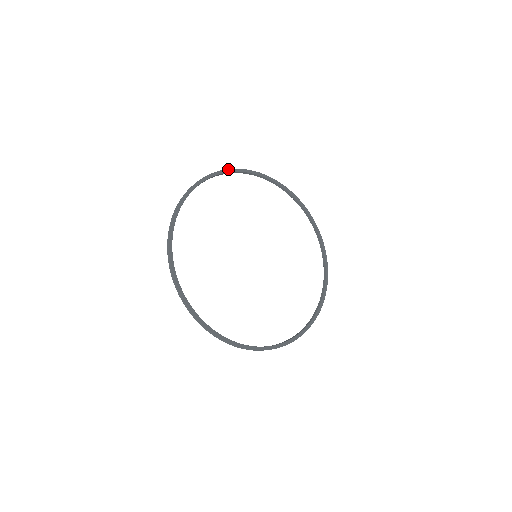
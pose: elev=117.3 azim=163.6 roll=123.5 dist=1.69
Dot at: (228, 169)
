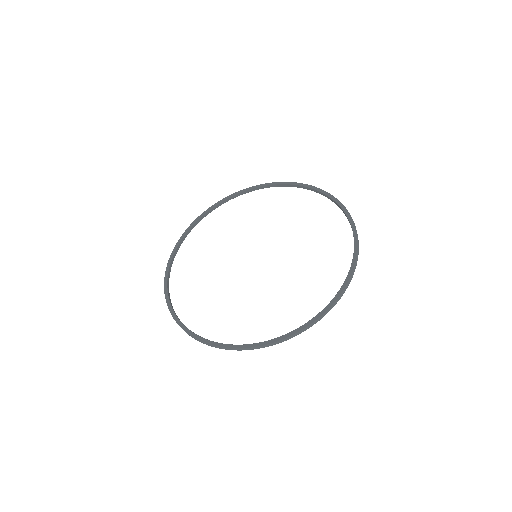
Dot at: (172, 252)
